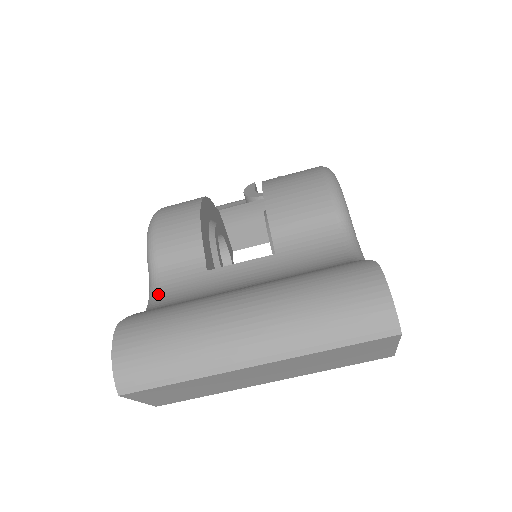
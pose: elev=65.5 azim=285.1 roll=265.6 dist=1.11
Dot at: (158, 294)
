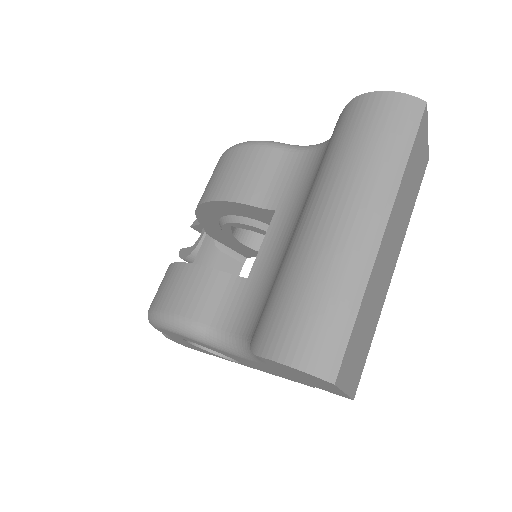
Dot at: (238, 334)
